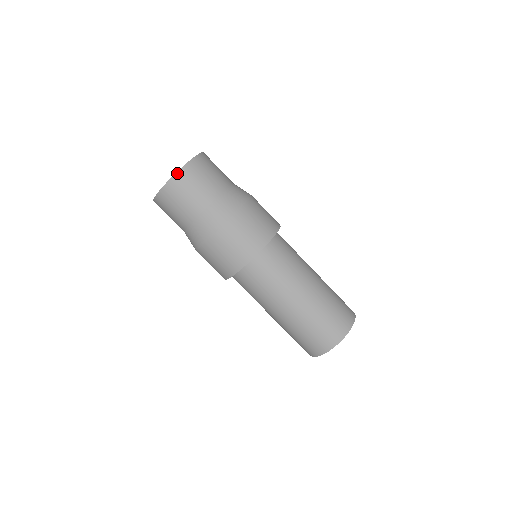
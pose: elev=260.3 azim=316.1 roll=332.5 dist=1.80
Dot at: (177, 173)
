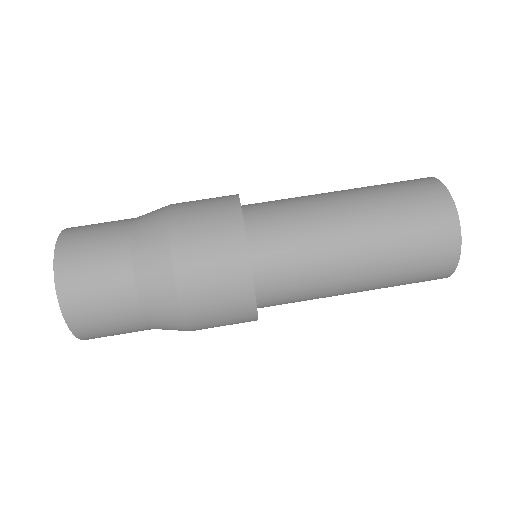
Dot at: (62, 309)
